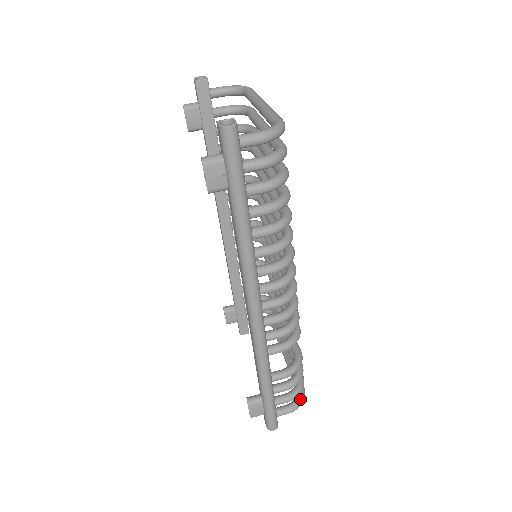
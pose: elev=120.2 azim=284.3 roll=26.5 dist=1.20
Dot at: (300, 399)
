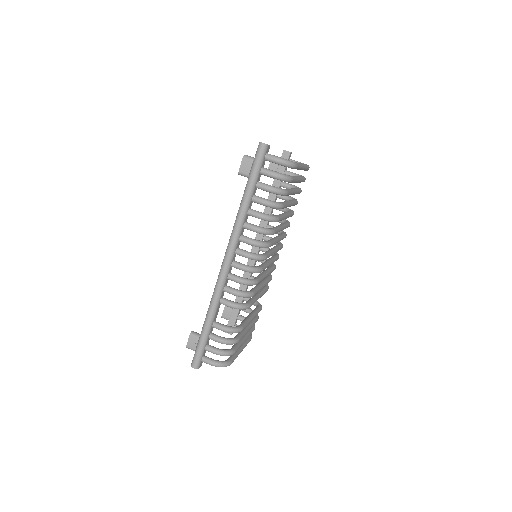
Dot at: (223, 362)
